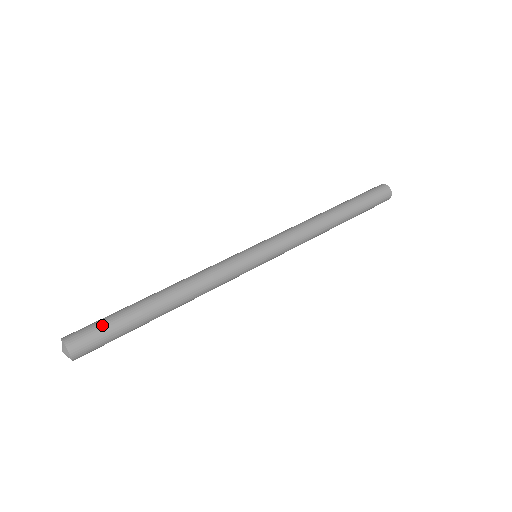
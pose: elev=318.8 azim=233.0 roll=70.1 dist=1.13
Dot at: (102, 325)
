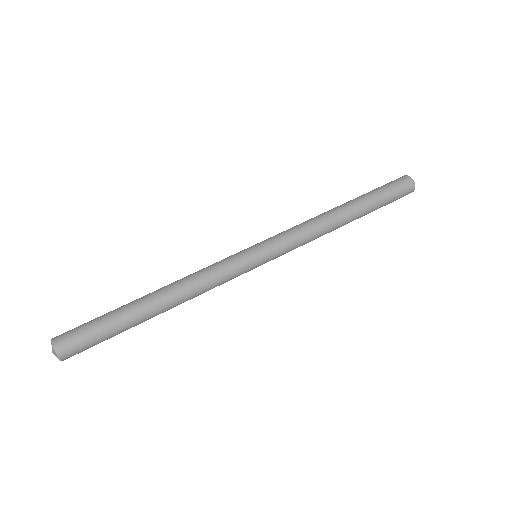
Dot at: (94, 335)
